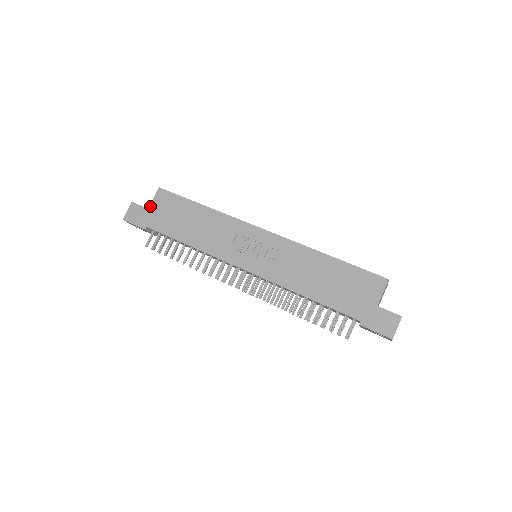
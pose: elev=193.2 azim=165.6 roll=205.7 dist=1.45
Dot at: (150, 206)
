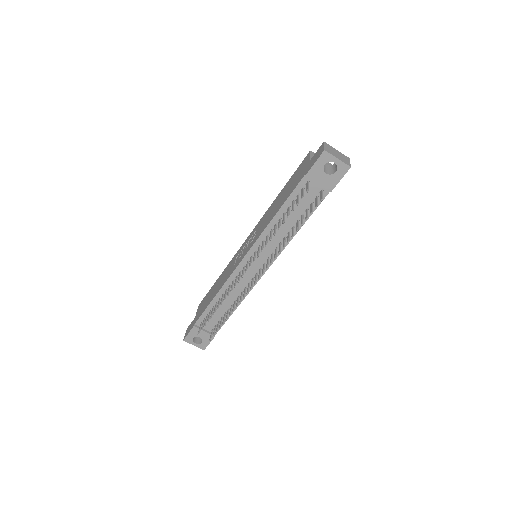
Dot at: (195, 316)
